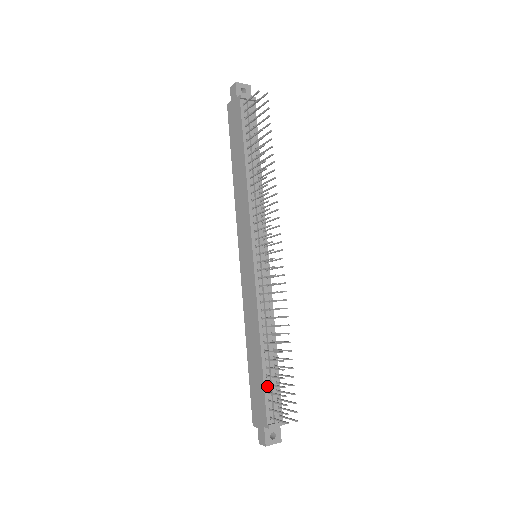
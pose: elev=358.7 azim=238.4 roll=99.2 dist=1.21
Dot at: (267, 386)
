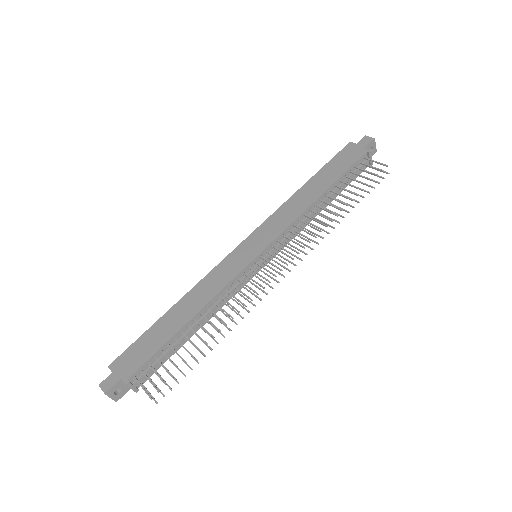
Dot at: (160, 352)
